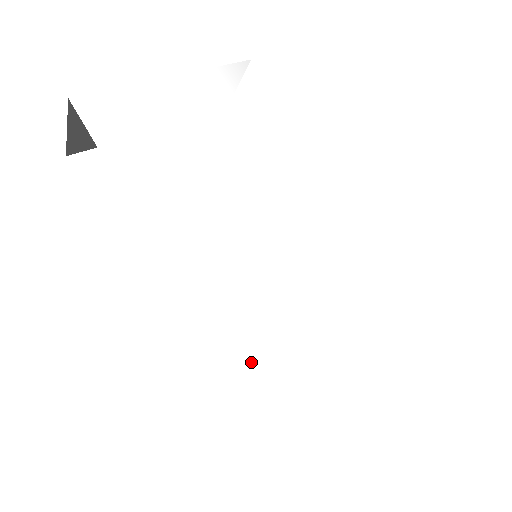
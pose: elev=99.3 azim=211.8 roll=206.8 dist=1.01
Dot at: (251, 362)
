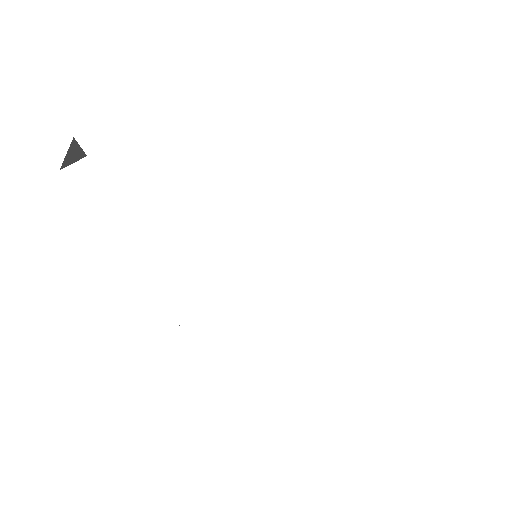
Dot at: (227, 360)
